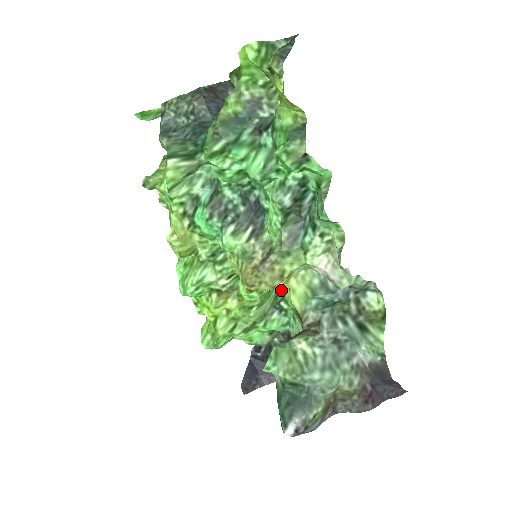
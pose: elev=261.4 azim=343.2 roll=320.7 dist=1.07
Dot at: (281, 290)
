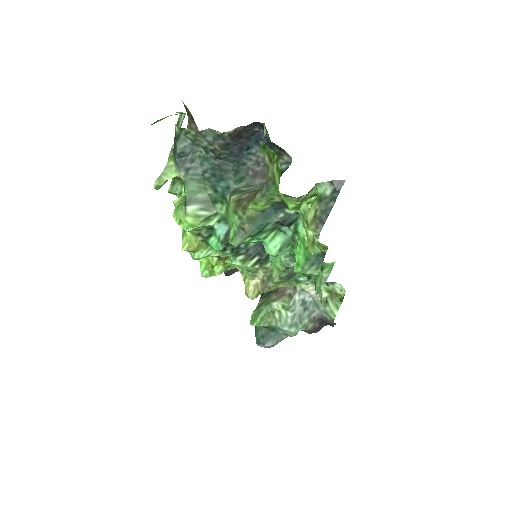
Dot at: occluded
